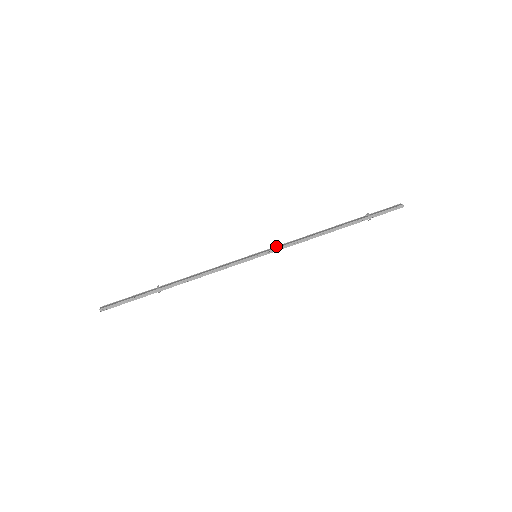
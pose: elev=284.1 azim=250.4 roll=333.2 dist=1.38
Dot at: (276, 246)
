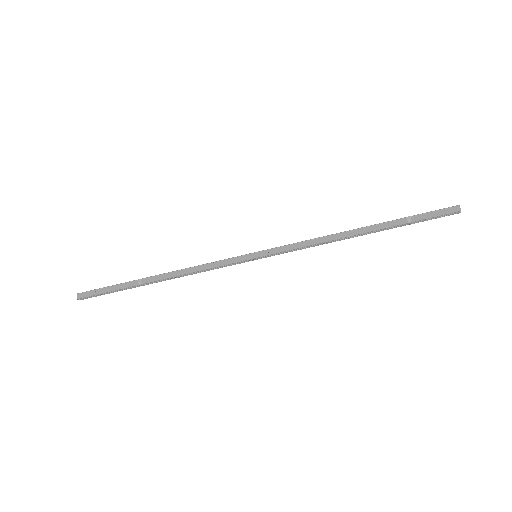
Dot at: (282, 246)
